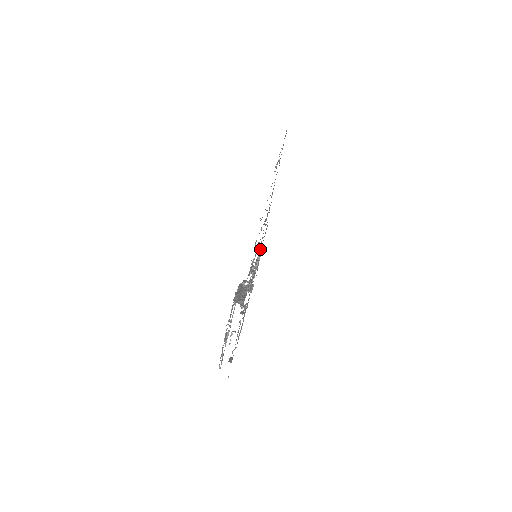
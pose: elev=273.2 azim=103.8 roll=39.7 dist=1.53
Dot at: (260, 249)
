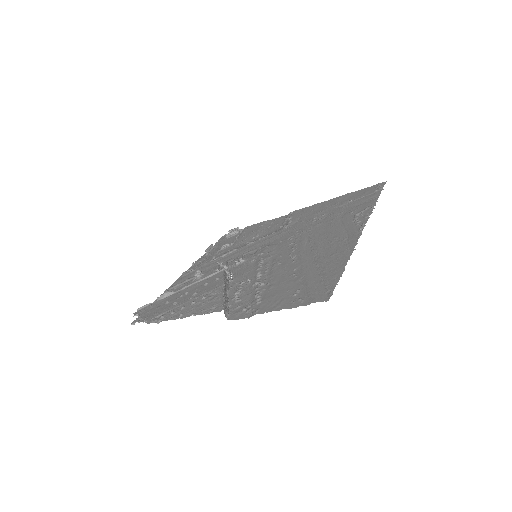
Dot at: (254, 236)
